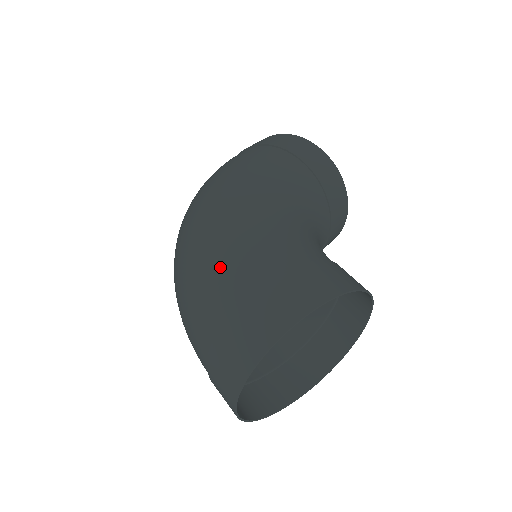
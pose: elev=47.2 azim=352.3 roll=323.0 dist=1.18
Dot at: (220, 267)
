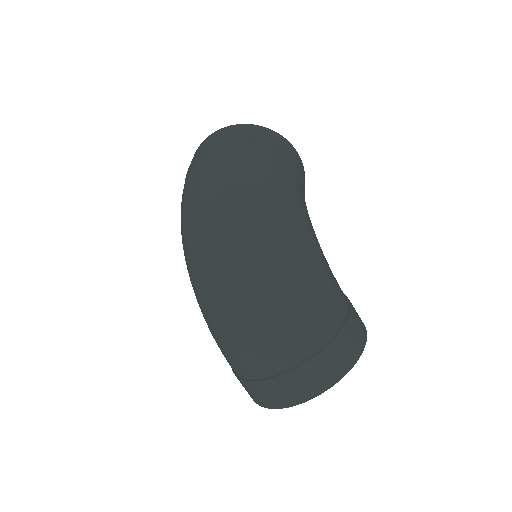
Dot at: (311, 301)
